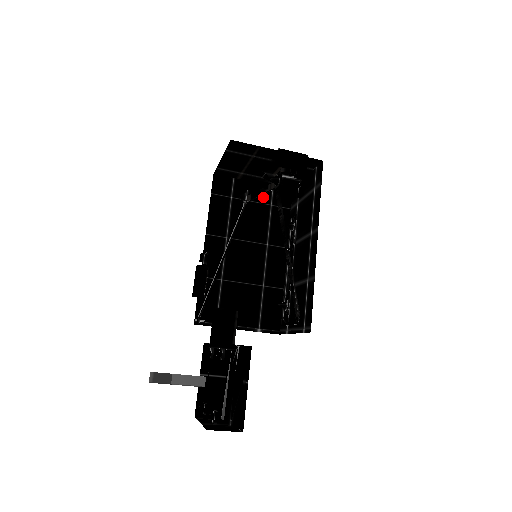
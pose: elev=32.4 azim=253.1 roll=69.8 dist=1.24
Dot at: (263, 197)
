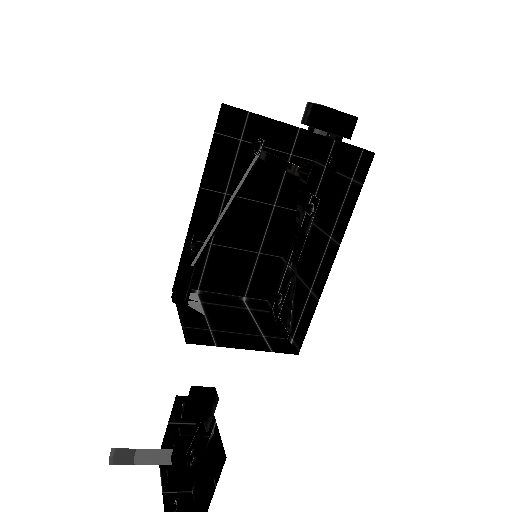
Dot at: (283, 142)
